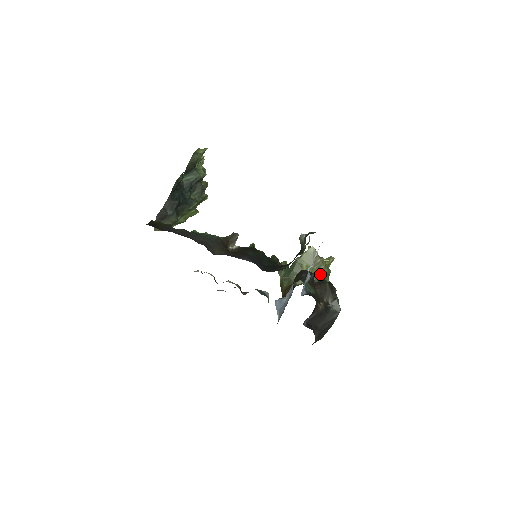
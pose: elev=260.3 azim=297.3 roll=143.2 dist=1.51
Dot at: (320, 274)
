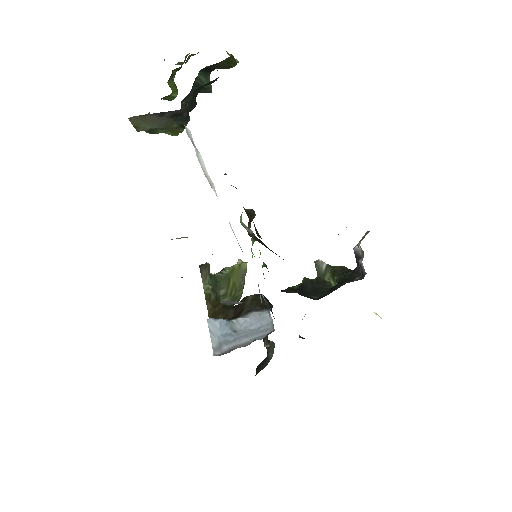
Dot at: (237, 299)
